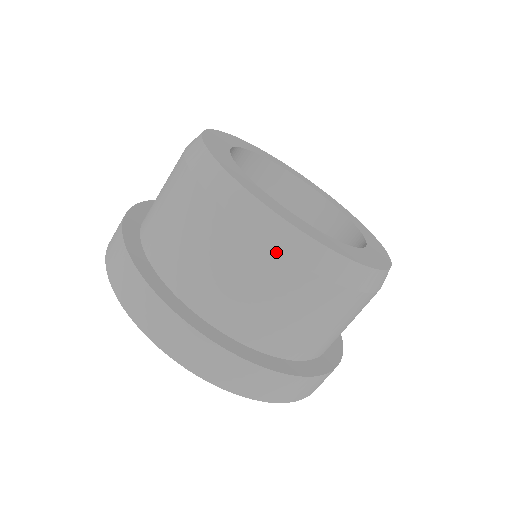
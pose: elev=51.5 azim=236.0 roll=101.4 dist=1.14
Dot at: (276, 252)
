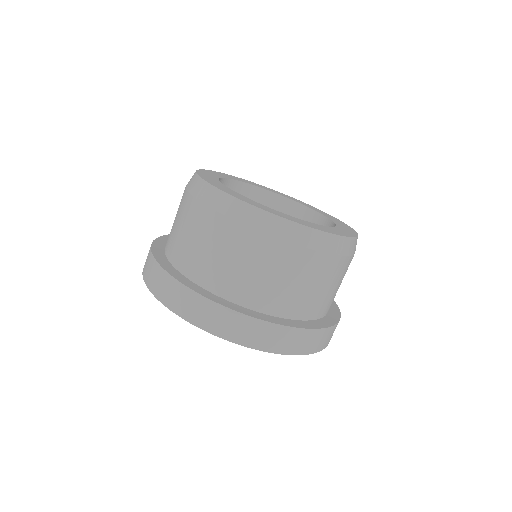
Dot at: (233, 221)
